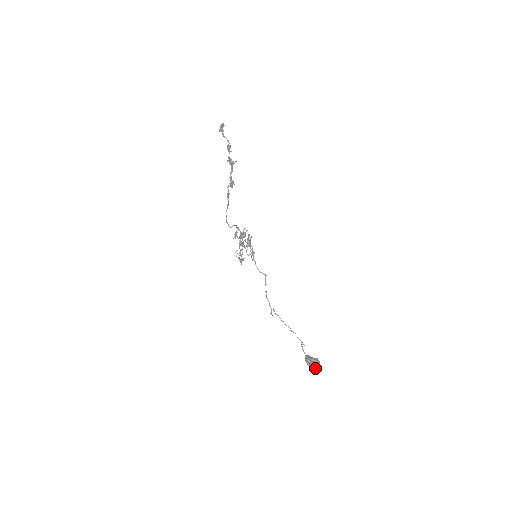
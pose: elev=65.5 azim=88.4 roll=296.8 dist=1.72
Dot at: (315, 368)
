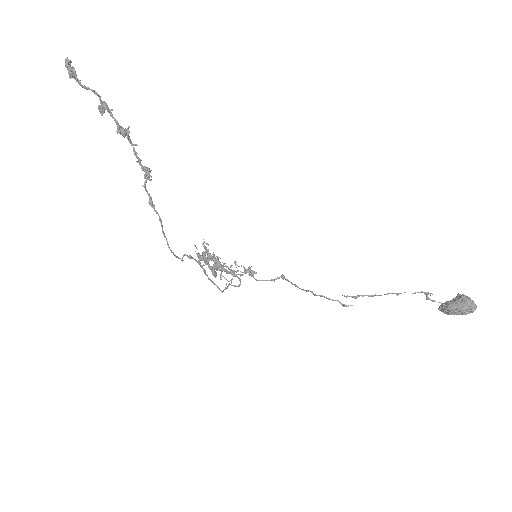
Dot at: (473, 305)
